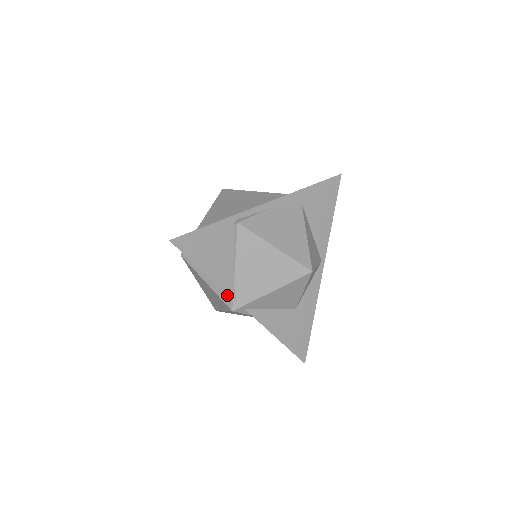
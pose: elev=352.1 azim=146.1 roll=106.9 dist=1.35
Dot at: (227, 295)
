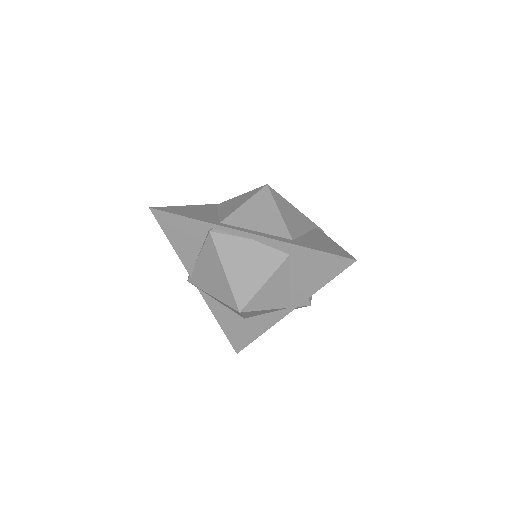
Dot at: occluded
